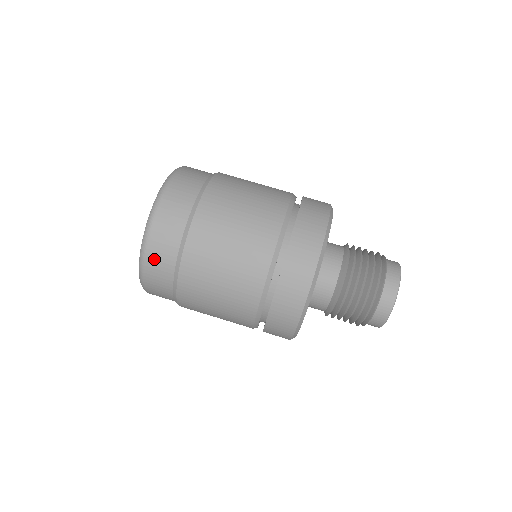
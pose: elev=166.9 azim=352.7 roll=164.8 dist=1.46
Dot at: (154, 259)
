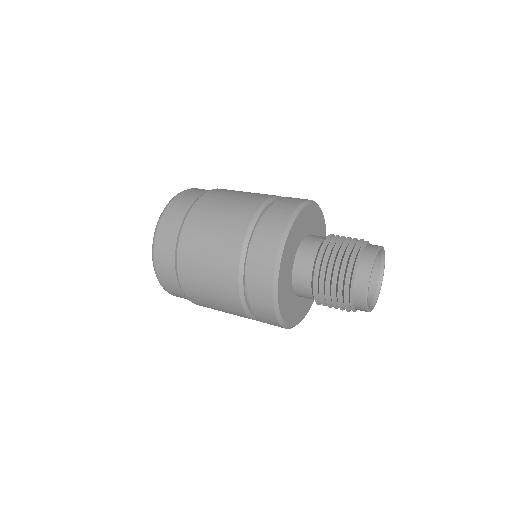
Dot at: (165, 282)
